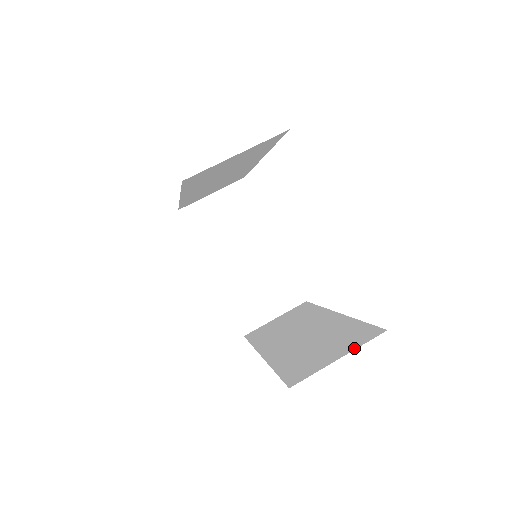
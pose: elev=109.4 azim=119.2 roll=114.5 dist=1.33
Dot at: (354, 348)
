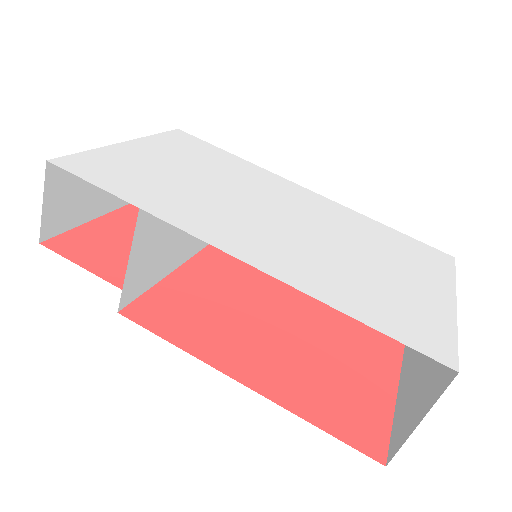
Dot at: occluded
